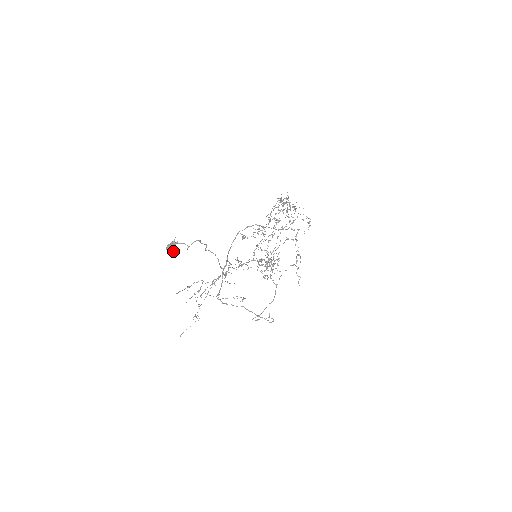
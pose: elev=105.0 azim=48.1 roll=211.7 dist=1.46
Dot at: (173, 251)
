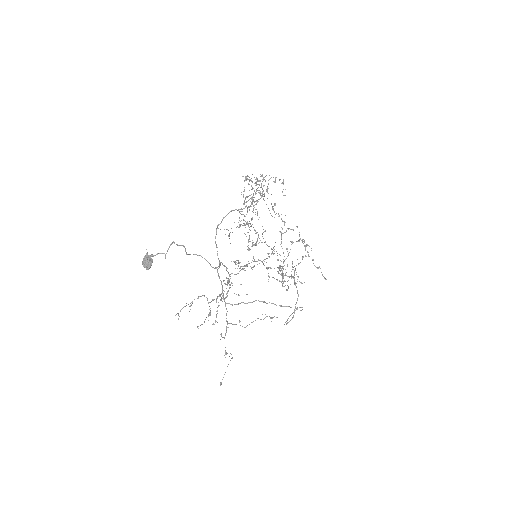
Dot at: (150, 265)
